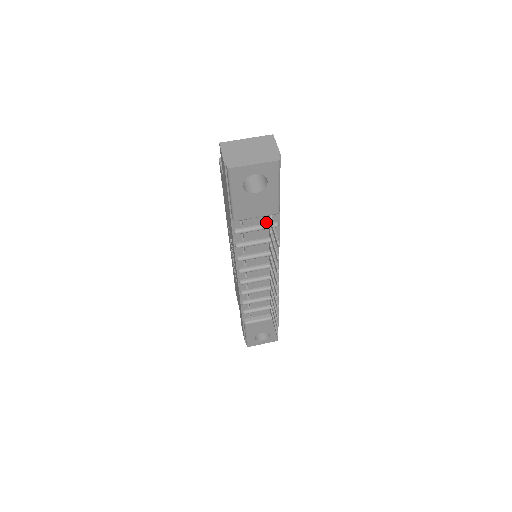
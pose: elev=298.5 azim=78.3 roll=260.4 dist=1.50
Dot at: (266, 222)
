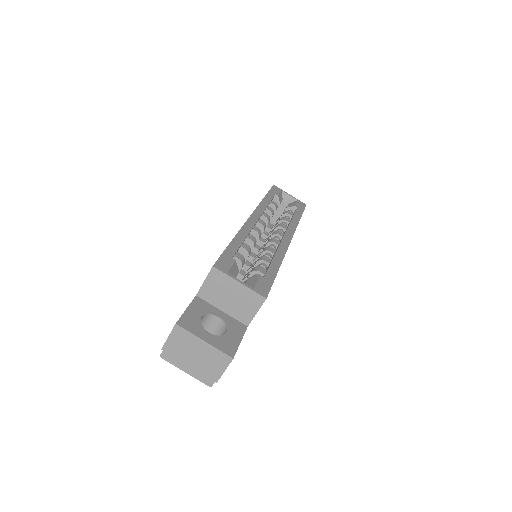
Dot at: occluded
